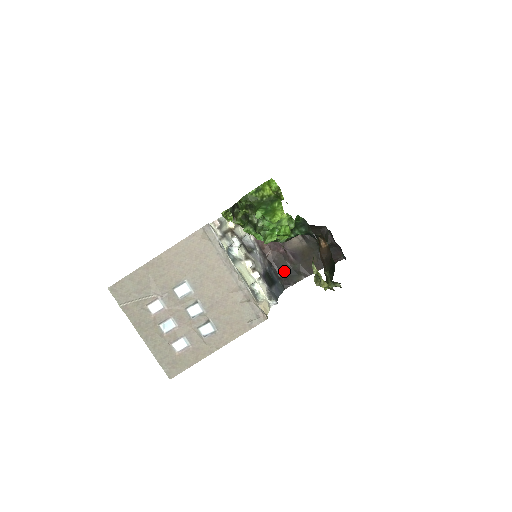
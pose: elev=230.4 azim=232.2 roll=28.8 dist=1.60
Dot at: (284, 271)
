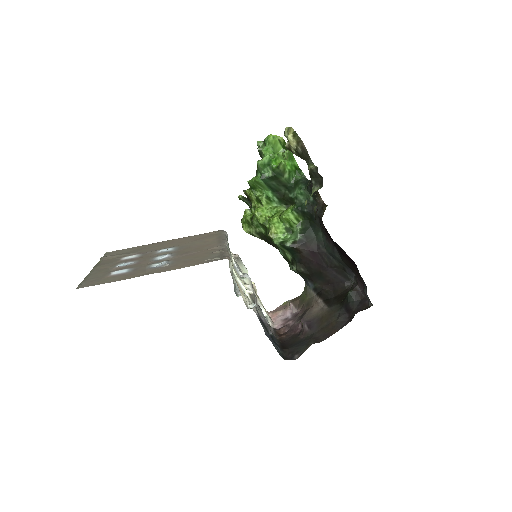
Dot at: (292, 345)
